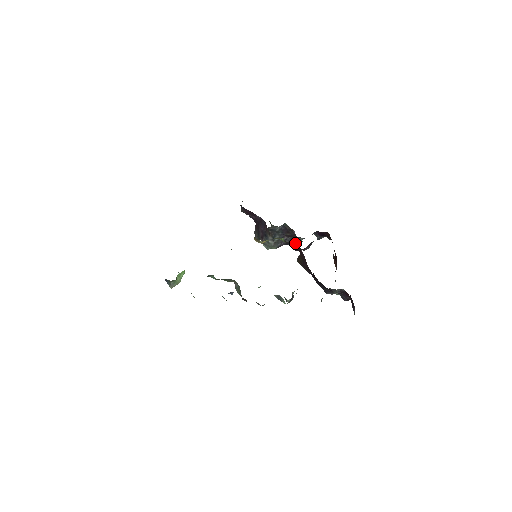
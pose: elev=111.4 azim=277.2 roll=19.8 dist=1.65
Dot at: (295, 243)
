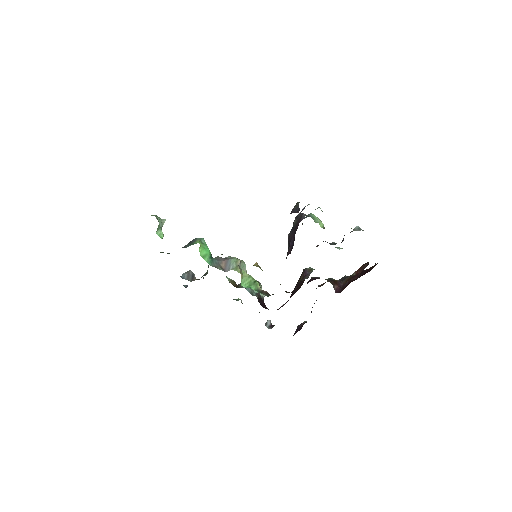
Dot at: occluded
